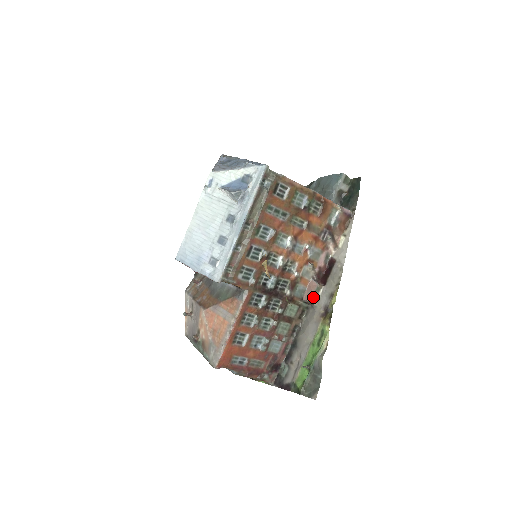
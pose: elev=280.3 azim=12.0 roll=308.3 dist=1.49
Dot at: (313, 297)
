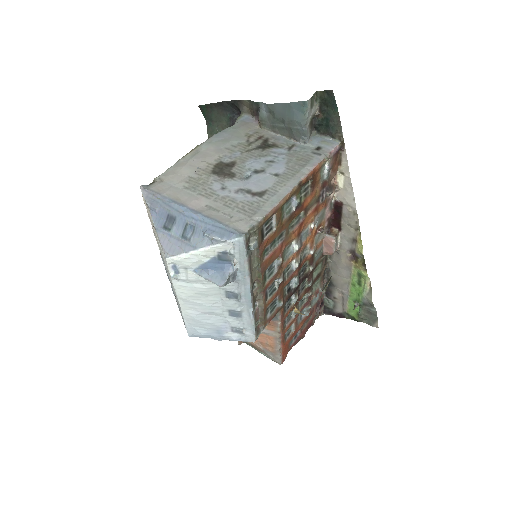
Dot at: (335, 250)
